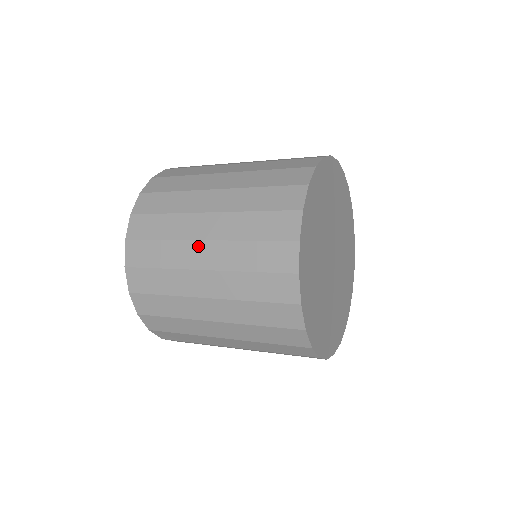
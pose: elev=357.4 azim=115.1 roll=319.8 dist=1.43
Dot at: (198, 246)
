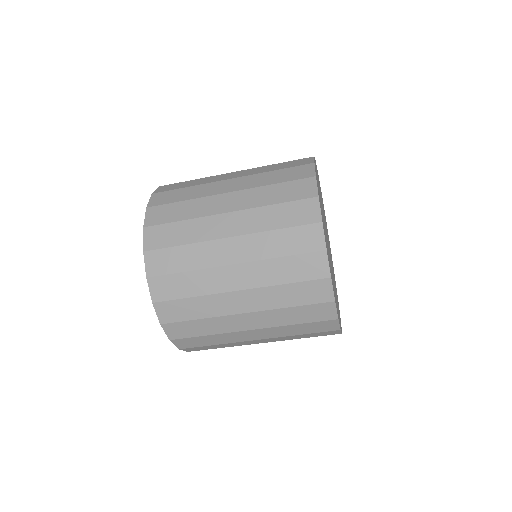
Dot at: (228, 174)
